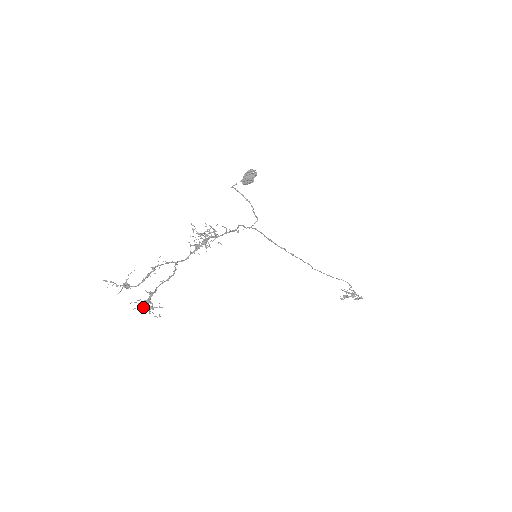
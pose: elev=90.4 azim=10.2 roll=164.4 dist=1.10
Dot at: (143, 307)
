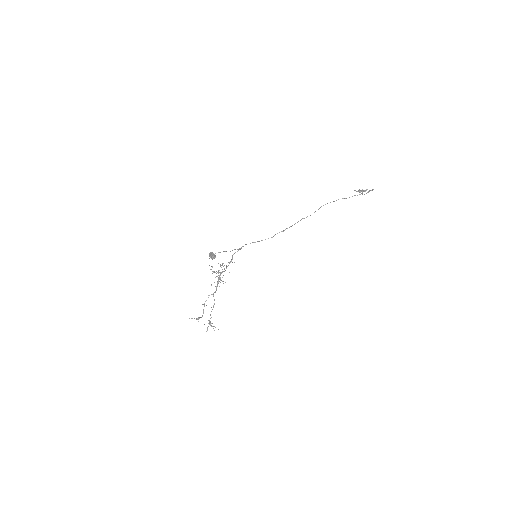
Dot at: occluded
